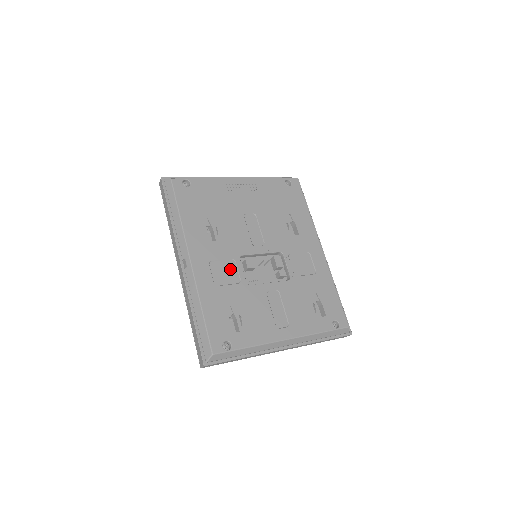
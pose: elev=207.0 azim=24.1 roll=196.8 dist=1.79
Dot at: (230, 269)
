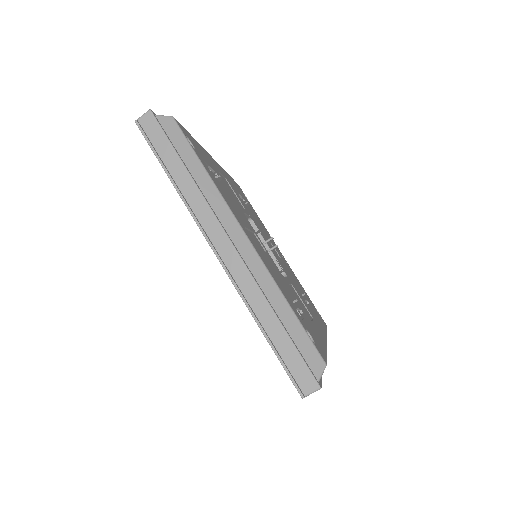
Dot at: (237, 200)
